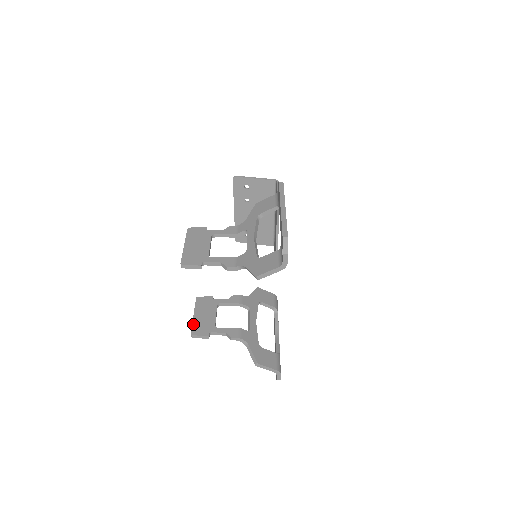
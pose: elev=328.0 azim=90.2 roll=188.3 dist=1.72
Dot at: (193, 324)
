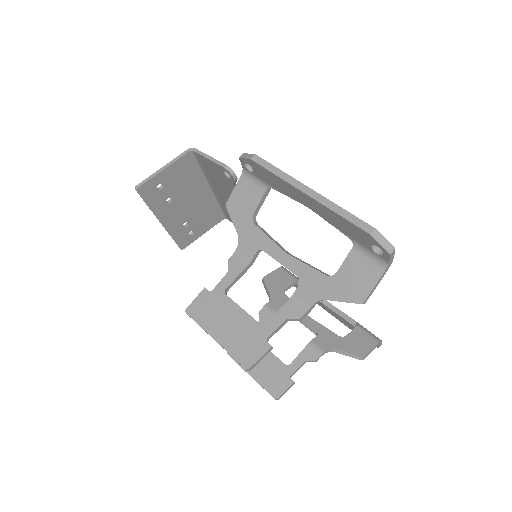
Dot at: (263, 386)
